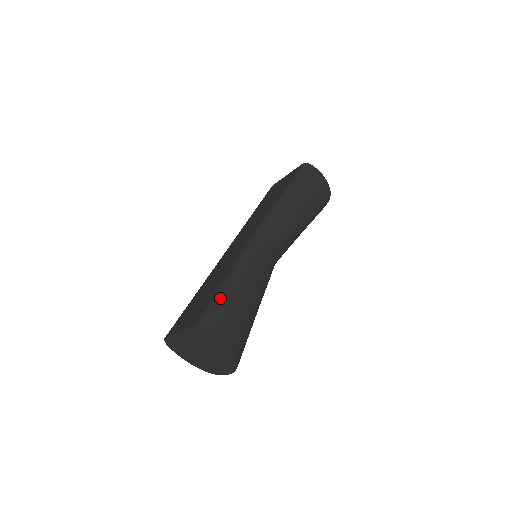
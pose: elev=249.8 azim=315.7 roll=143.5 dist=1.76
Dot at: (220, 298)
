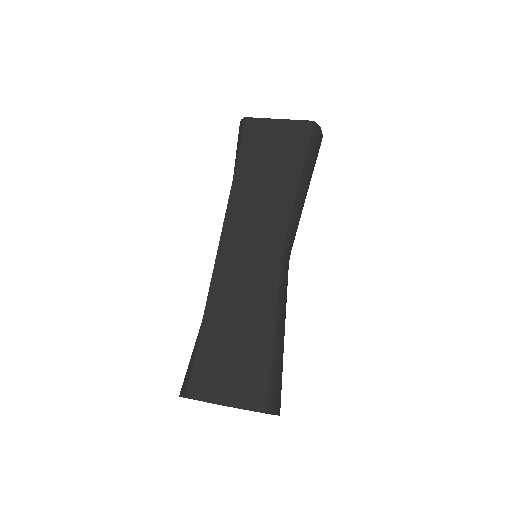
Dot at: (276, 366)
